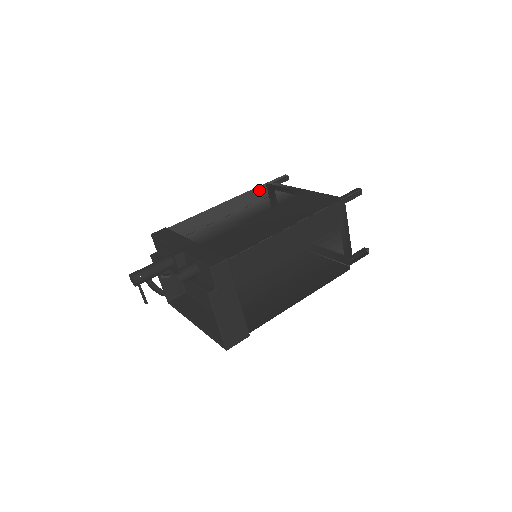
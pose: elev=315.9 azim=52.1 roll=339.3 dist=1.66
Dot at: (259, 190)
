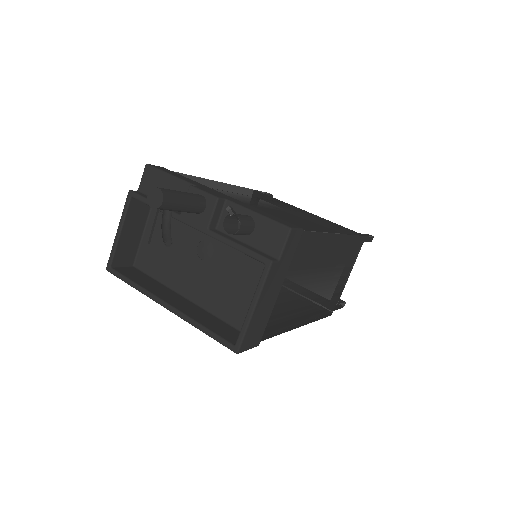
Dot at: occluded
